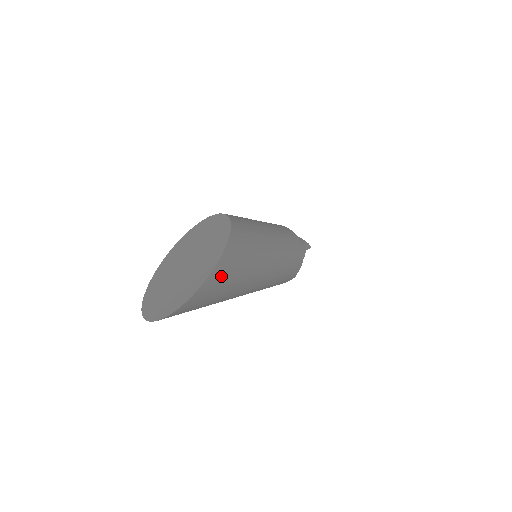
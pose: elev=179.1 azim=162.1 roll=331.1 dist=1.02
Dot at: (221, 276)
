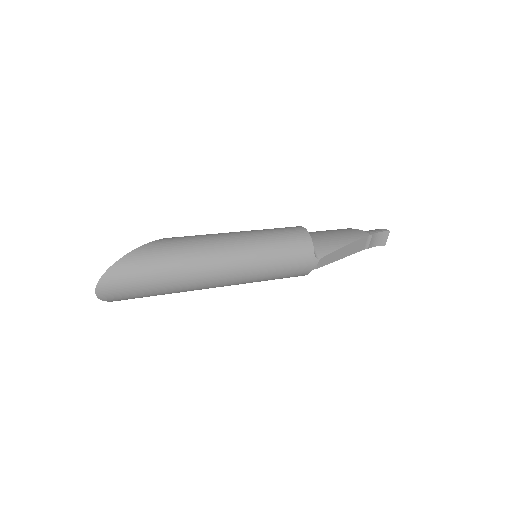
Dot at: (129, 266)
